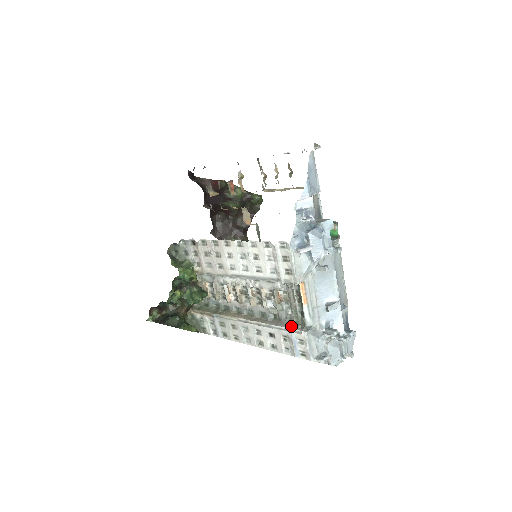
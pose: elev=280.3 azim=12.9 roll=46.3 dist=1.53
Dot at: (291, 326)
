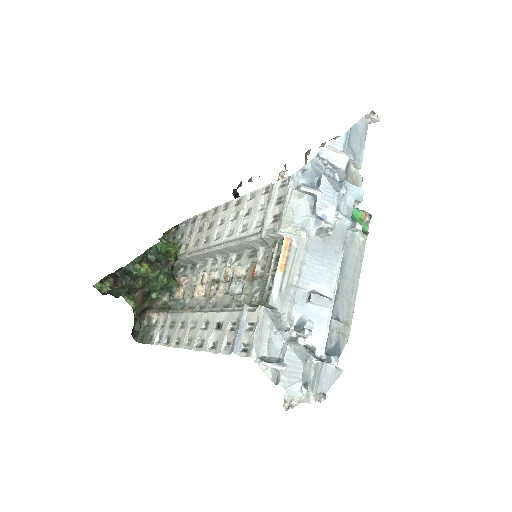
Dot at: (248, 303)
